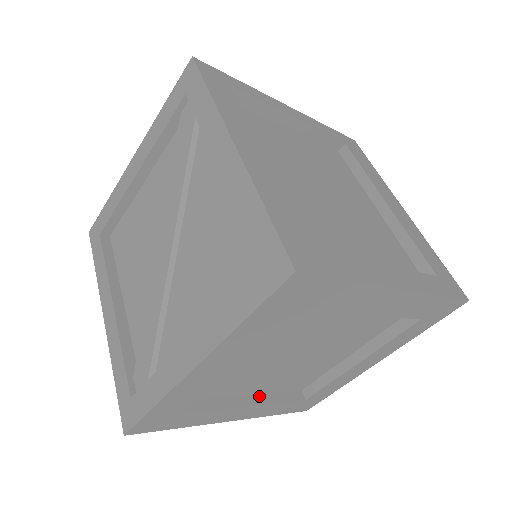
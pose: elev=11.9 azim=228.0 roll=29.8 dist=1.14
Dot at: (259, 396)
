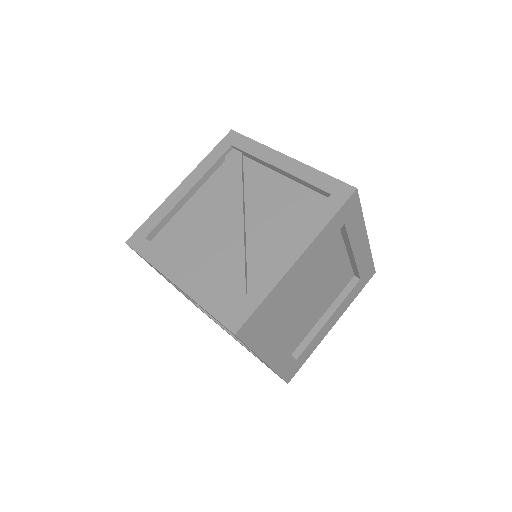
Dot at: occluded
